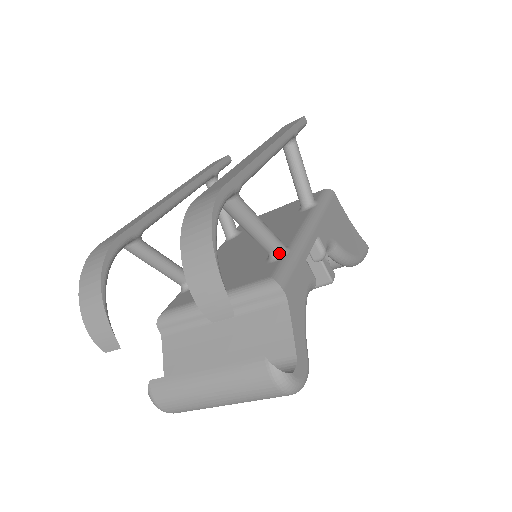
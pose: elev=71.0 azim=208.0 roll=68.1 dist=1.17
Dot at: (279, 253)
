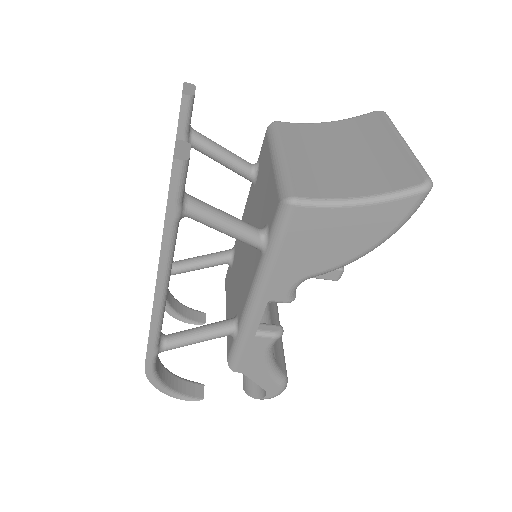
Dot at: (230, 335)
